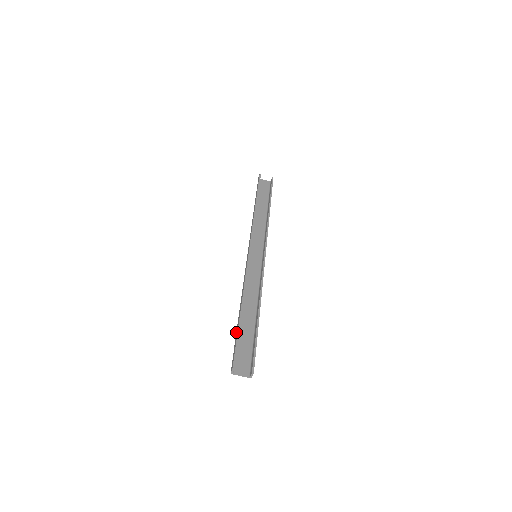
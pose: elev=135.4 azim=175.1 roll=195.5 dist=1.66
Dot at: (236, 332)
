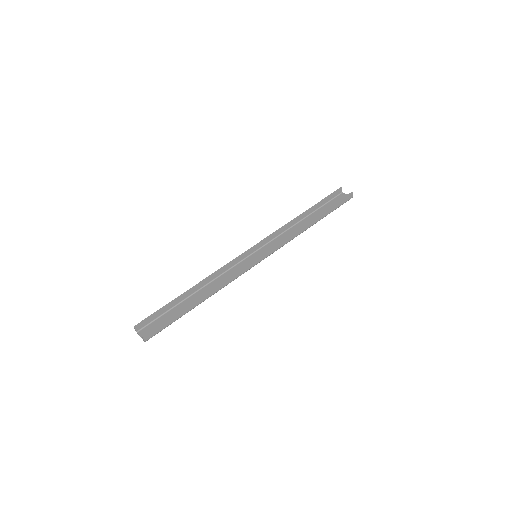
Dot at: (171, 306)
